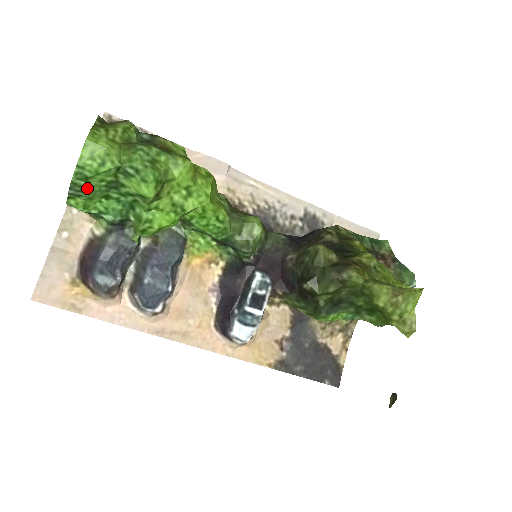
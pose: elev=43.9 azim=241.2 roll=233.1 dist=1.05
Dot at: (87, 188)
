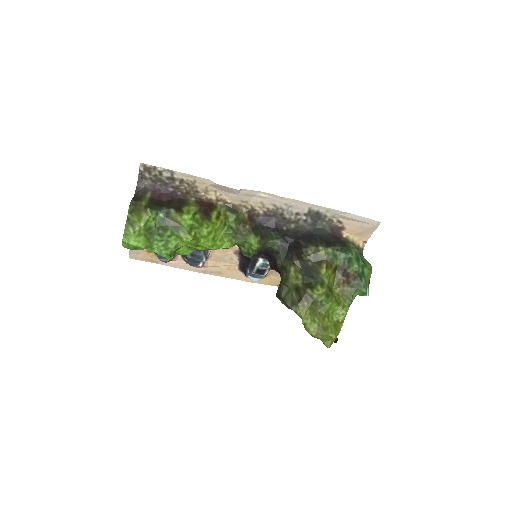
Dot at: occluded
